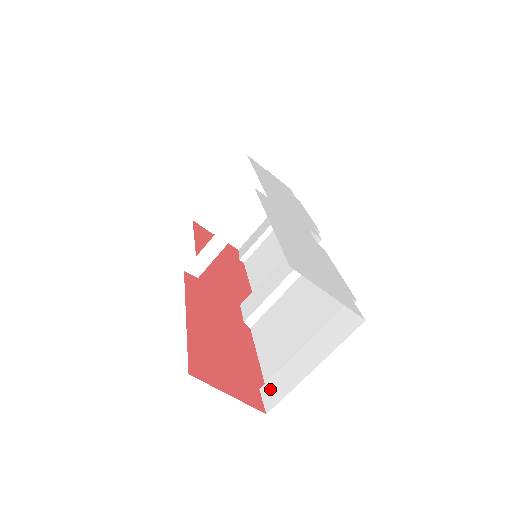
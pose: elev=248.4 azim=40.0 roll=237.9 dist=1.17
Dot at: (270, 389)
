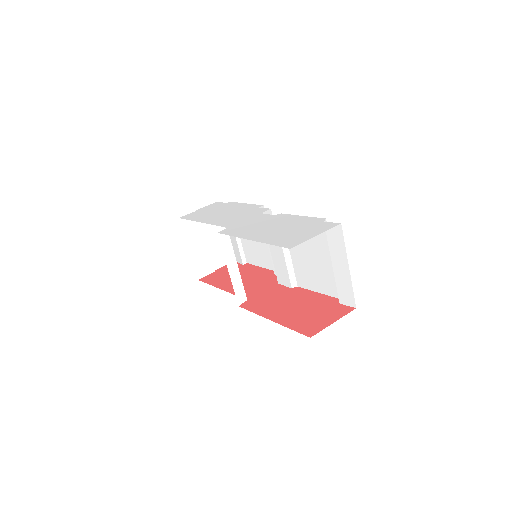
Dot at: (344, 298)
